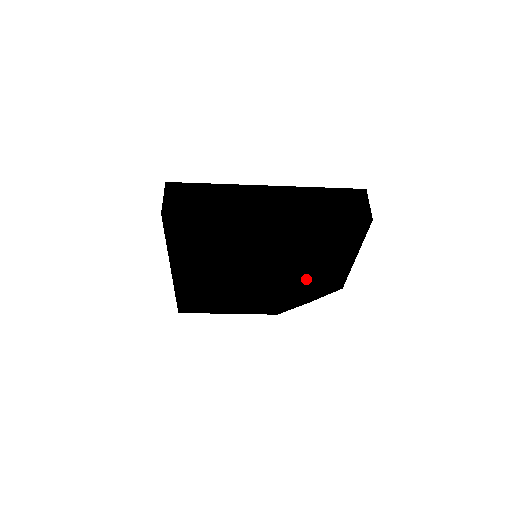
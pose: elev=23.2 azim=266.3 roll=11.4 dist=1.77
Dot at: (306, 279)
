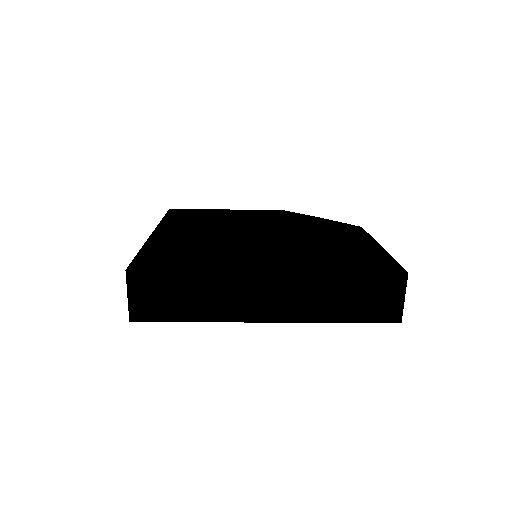
Dot at: occluded
